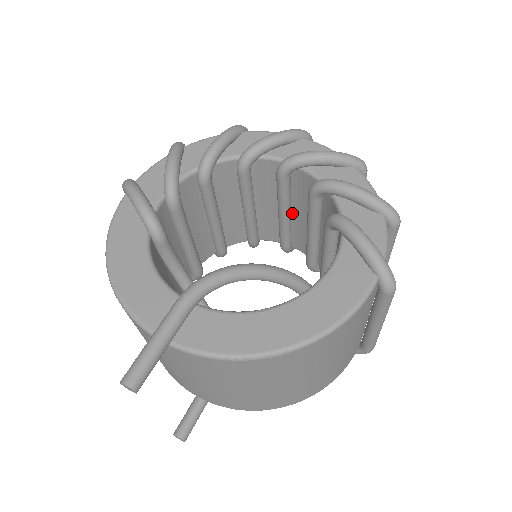
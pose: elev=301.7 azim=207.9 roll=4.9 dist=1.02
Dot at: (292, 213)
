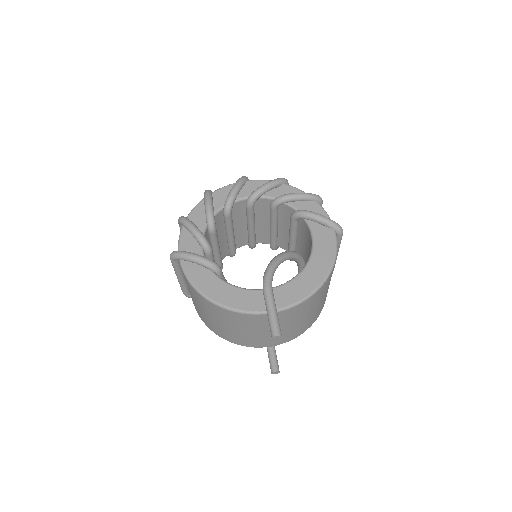
Dot at: occluded
